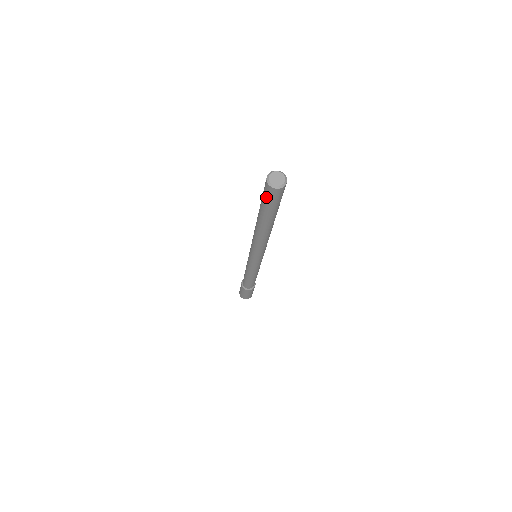
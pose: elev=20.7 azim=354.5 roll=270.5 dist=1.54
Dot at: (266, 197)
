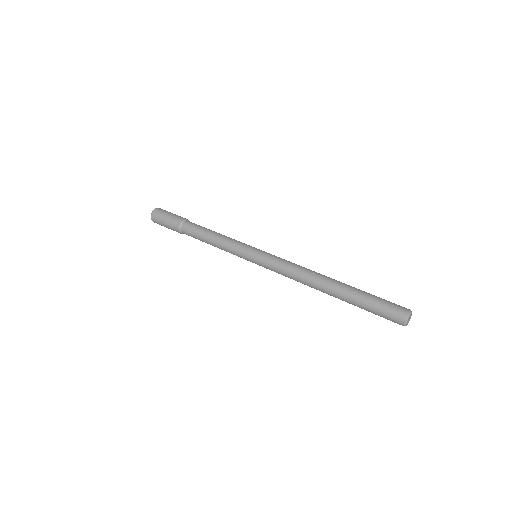
Dot at: (384, 317)
